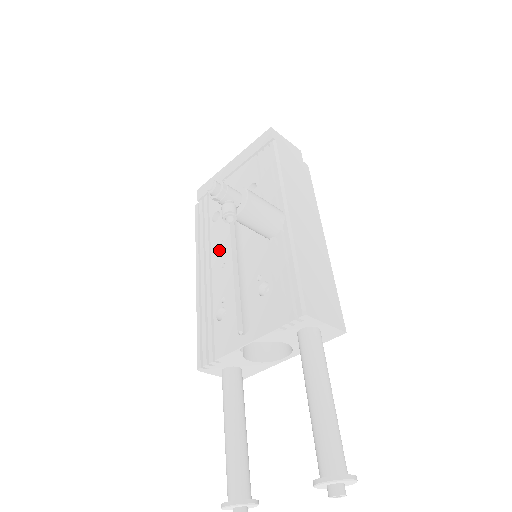
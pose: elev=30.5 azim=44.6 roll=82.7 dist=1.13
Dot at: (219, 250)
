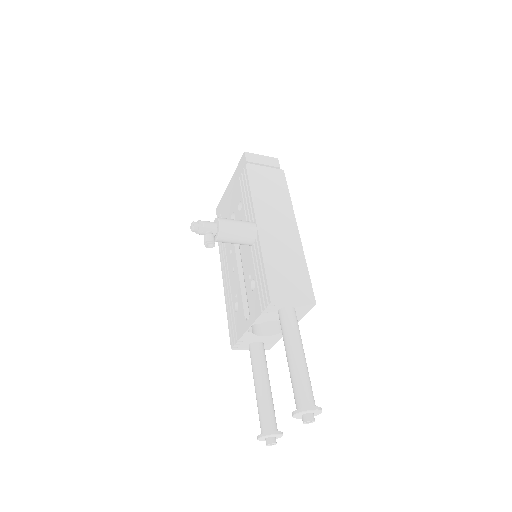
Dot at: (230, 258)
